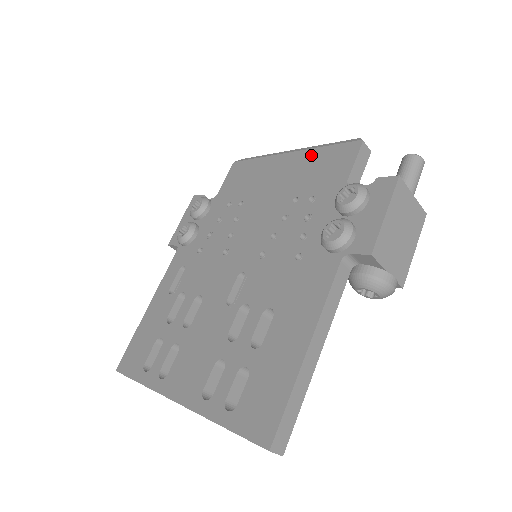
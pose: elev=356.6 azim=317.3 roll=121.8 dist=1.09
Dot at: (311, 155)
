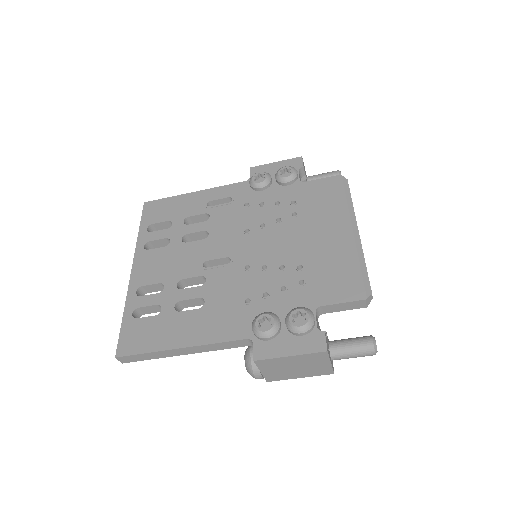
Dot at: (349, 255)
